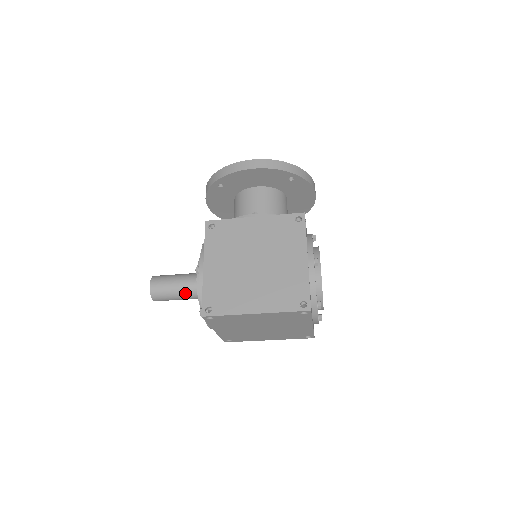
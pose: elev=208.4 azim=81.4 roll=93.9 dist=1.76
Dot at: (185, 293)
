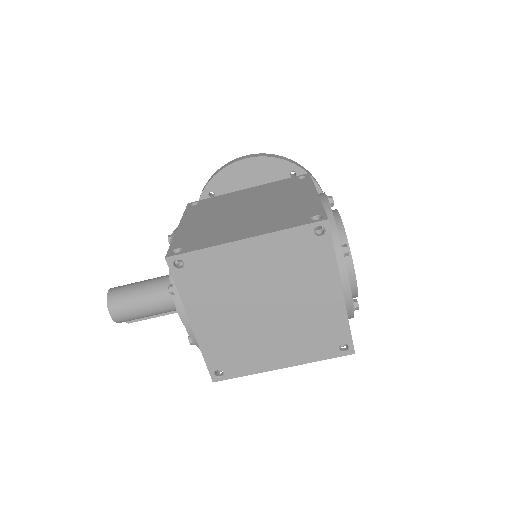
Dot at: (155, 293)
